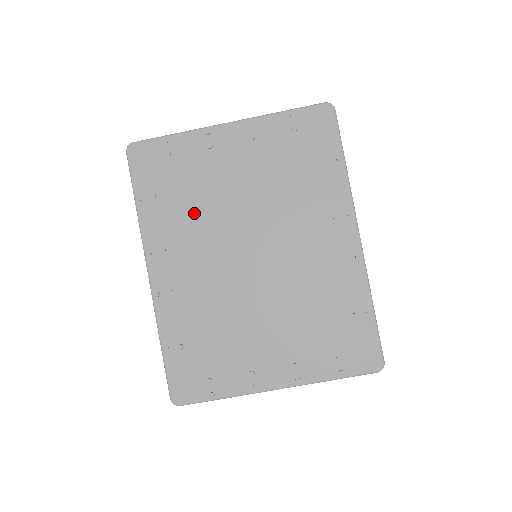
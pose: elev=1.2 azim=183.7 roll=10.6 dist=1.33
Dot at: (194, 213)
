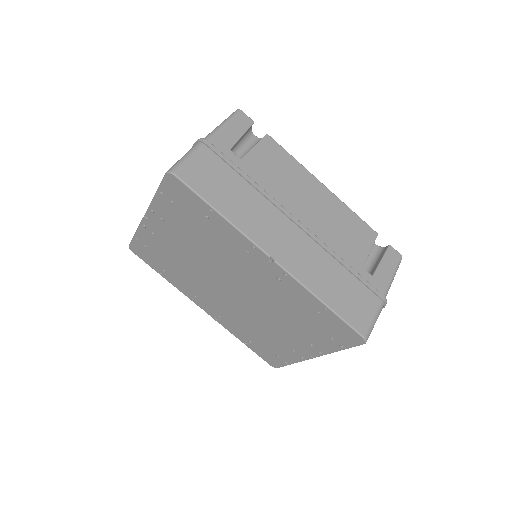
Dot at: (186, 274)
